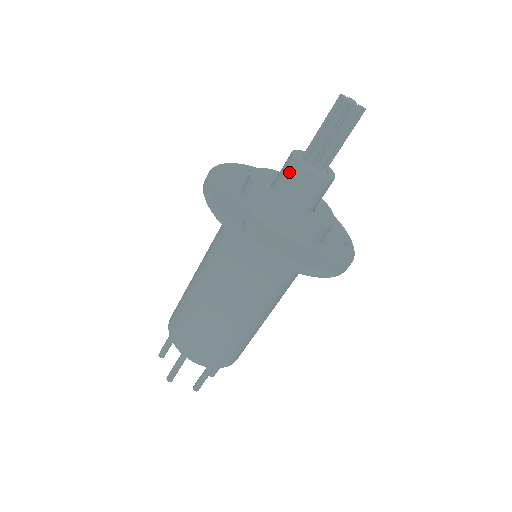
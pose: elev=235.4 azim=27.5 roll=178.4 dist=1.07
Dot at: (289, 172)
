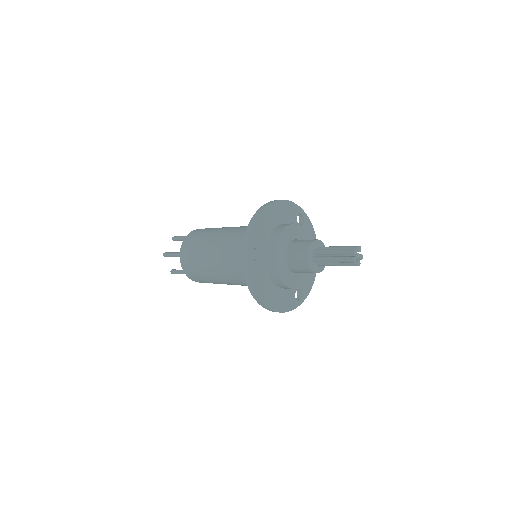
Dot at: occluded
